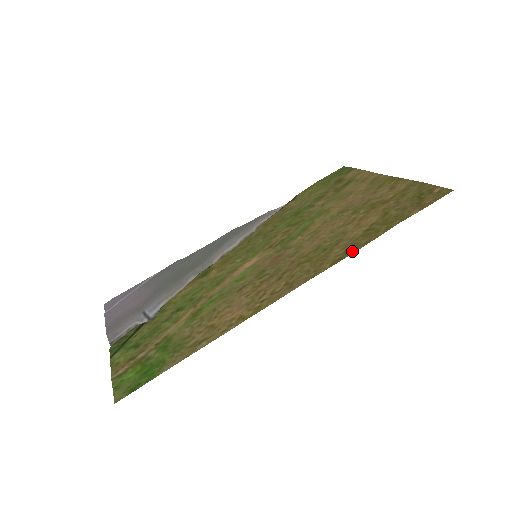
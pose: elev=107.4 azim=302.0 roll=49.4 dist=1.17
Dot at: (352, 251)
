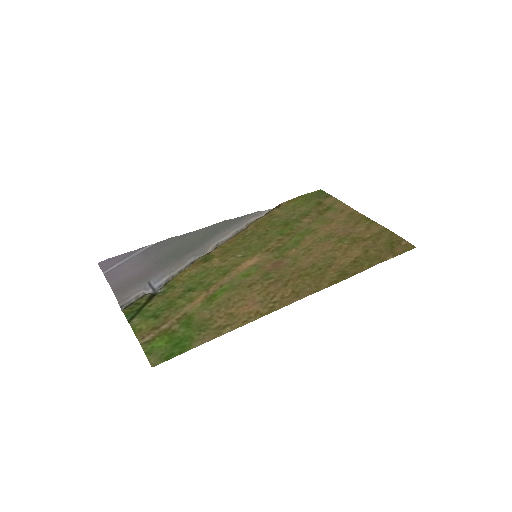
Dot at: (344, 277)
